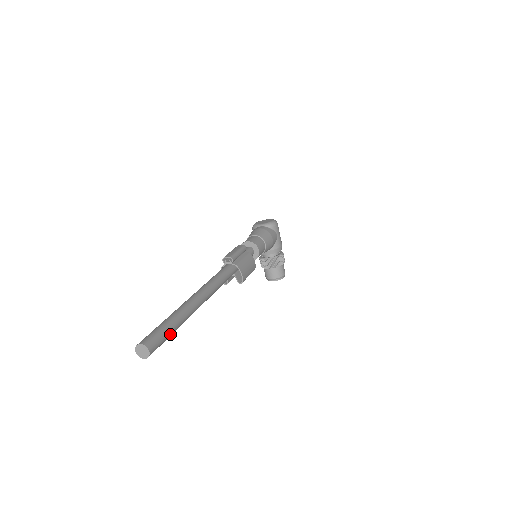
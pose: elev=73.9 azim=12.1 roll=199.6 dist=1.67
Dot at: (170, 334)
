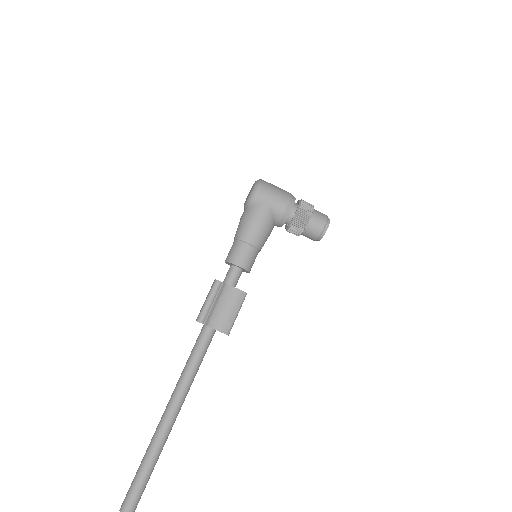
Dot at: (144, 481)
